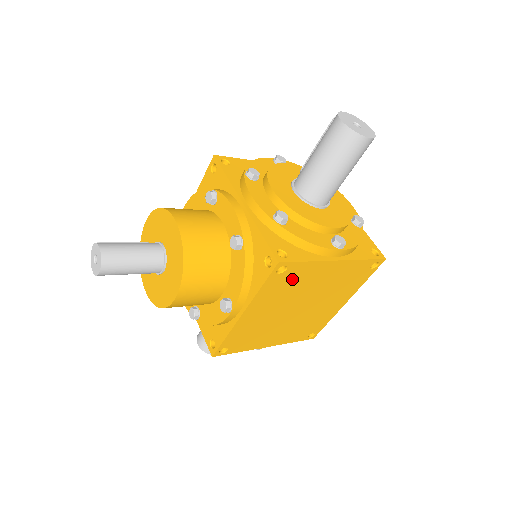
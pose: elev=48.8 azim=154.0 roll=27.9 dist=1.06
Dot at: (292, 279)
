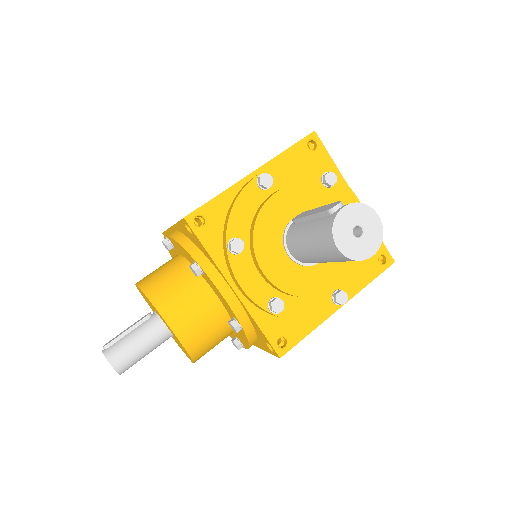
Dot at: occluded
